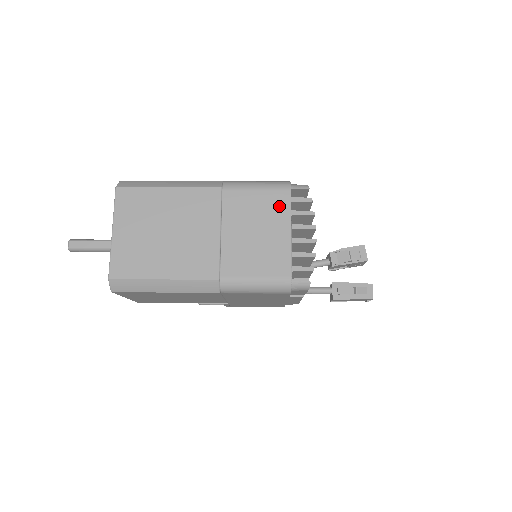
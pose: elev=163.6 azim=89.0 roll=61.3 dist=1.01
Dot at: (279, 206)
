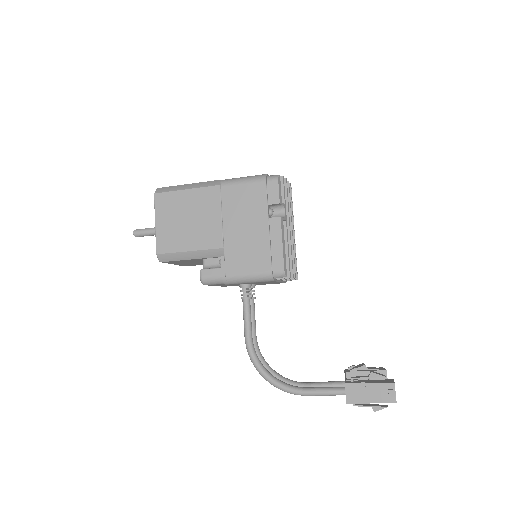
Dot at: occluded
